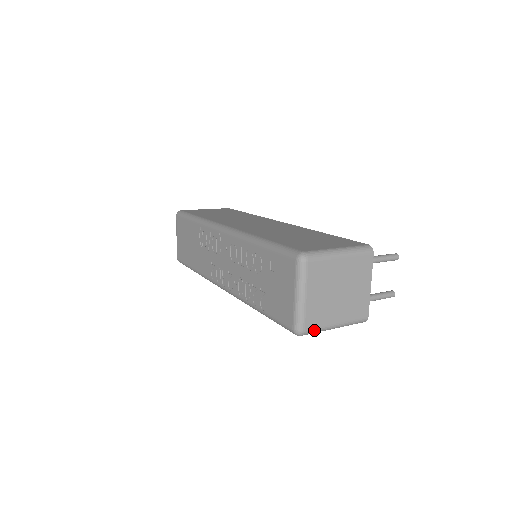
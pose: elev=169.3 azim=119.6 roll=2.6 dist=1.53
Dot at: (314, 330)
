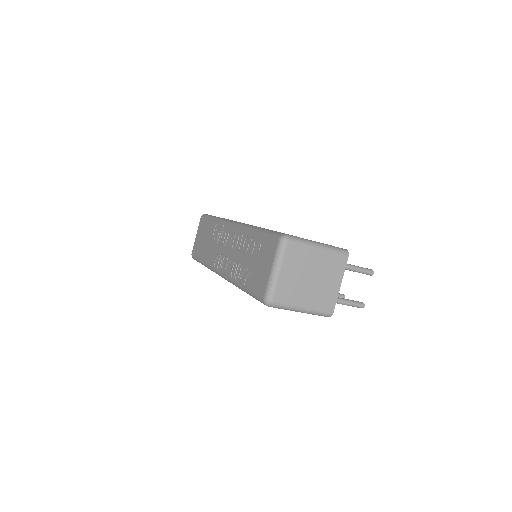
Dot at: (281, 305)
